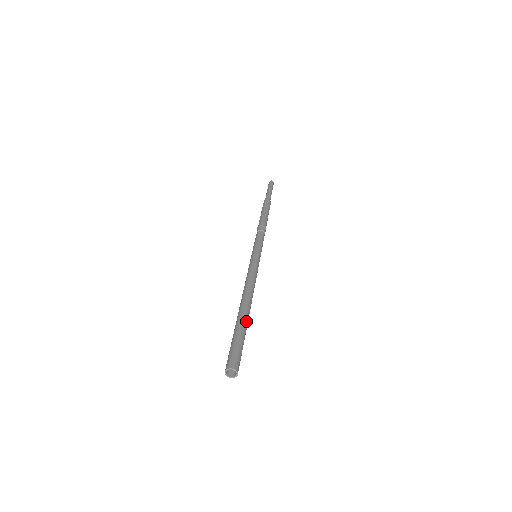
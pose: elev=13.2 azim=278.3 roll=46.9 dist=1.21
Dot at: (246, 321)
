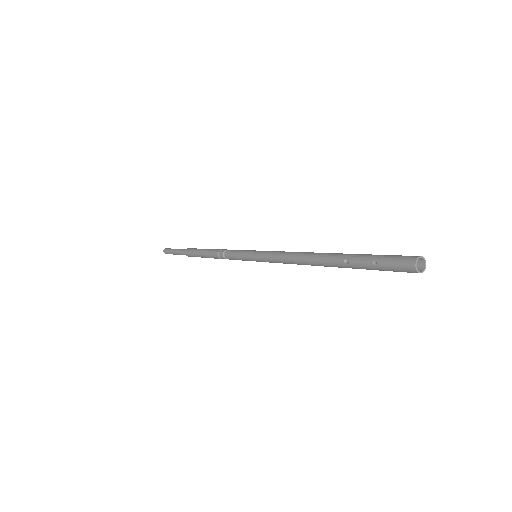
Dot at: occluded
